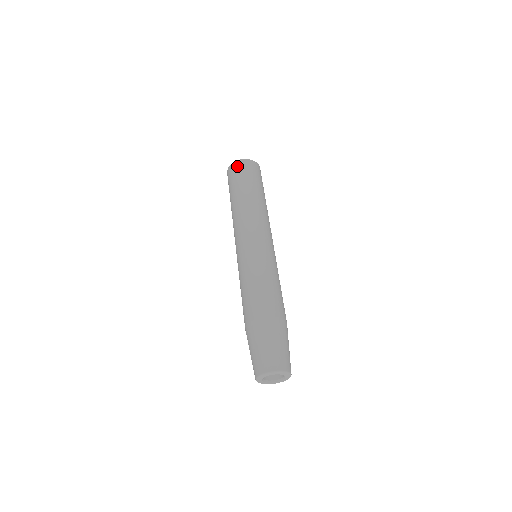
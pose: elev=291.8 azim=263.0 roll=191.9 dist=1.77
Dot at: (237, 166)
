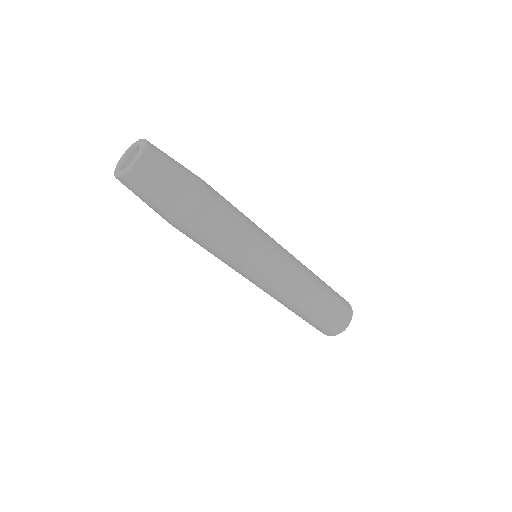
Dot at: occluded
